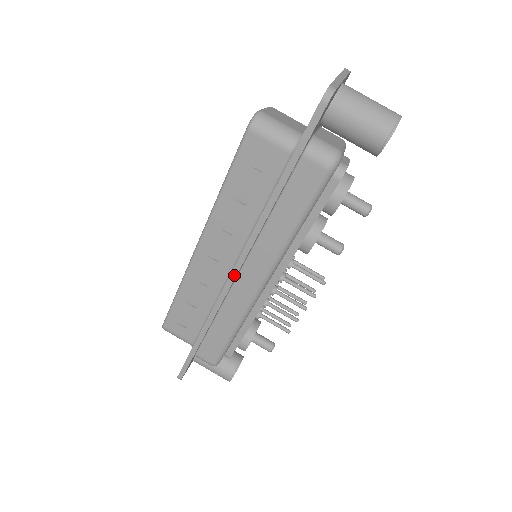
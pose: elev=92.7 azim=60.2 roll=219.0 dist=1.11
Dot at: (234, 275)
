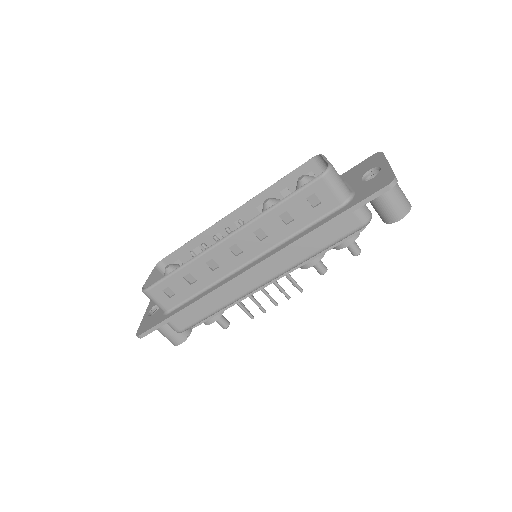
Dot at: (250, 271)
